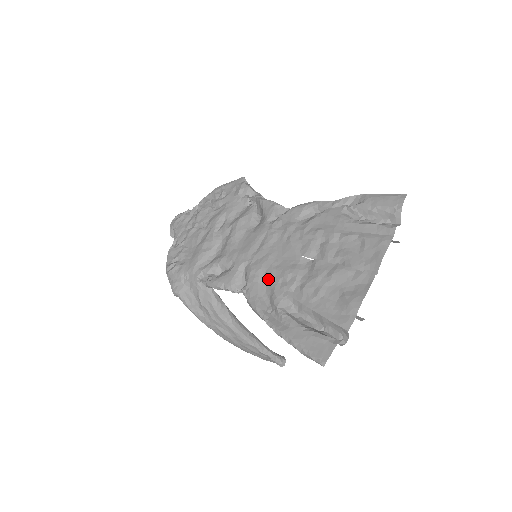
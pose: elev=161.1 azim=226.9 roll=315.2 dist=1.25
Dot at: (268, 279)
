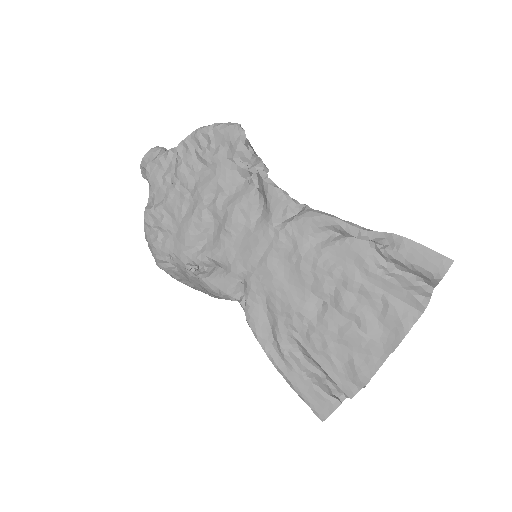
Dot at: (271, 306)
